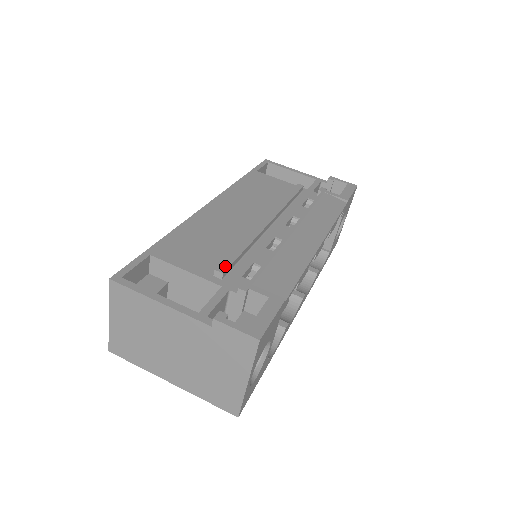
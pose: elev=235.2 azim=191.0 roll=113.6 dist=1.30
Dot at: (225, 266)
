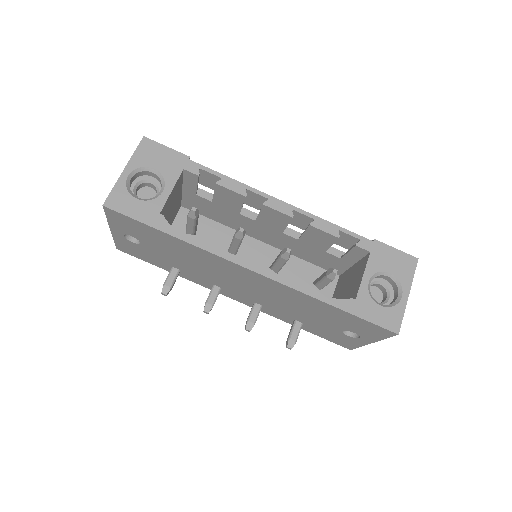
Dot at: occluded
